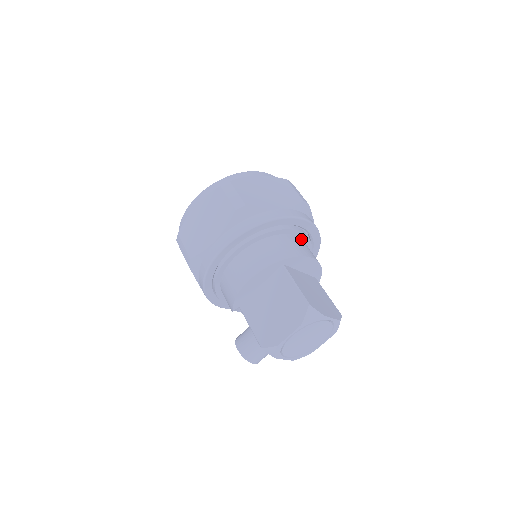
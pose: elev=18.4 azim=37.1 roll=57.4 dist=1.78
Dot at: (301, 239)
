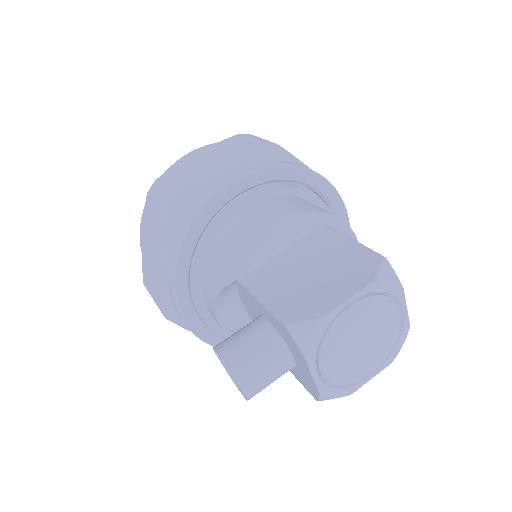
Dot at: occluded
